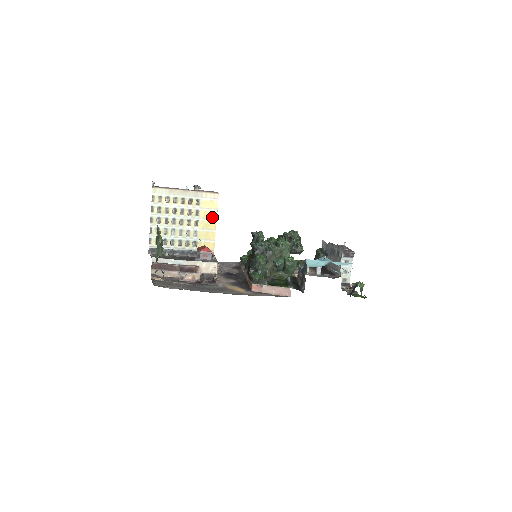
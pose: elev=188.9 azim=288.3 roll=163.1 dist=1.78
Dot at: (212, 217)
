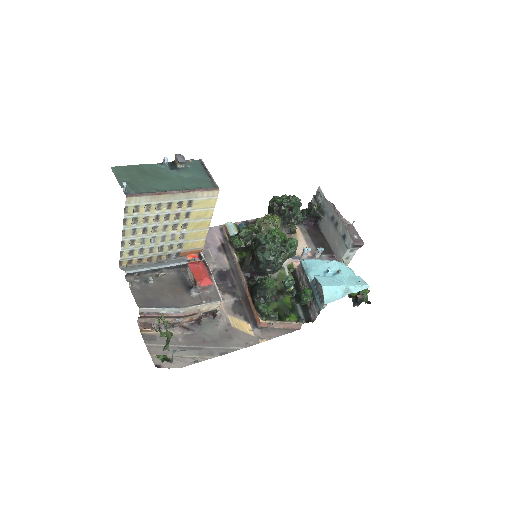
Dot at: (206, 216)
